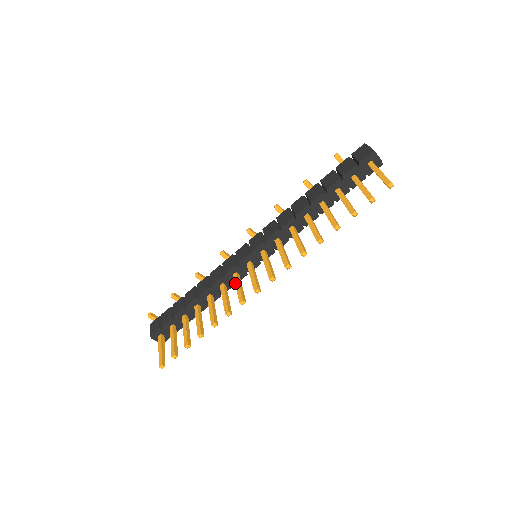
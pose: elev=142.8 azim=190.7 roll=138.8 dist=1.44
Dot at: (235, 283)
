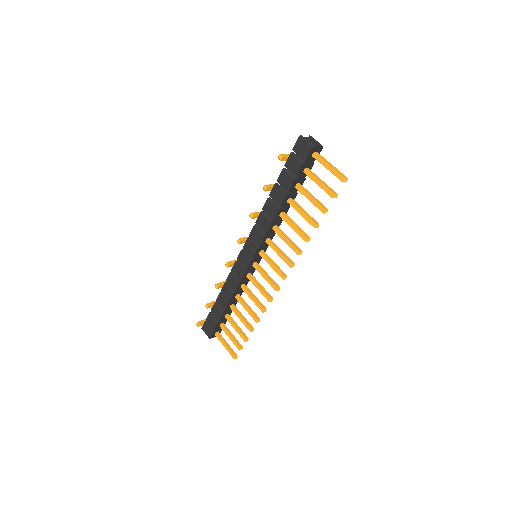
Dot at: occluded
